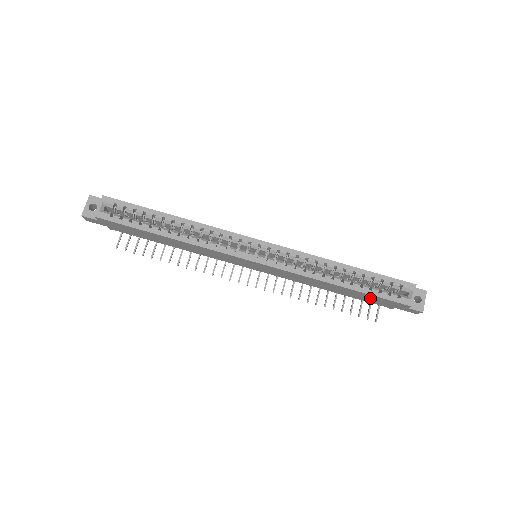
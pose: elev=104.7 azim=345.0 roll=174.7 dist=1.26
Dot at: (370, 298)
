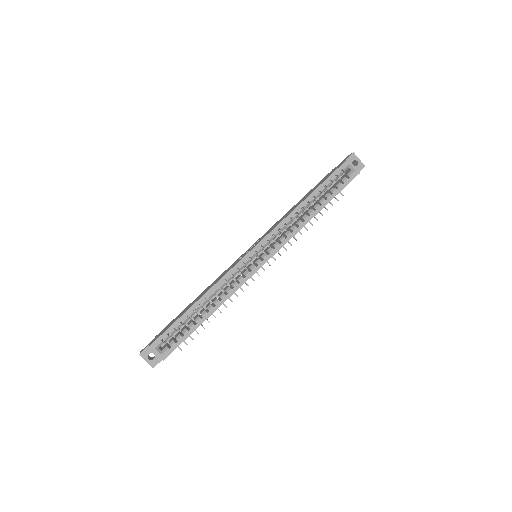
Dot at: occluded
